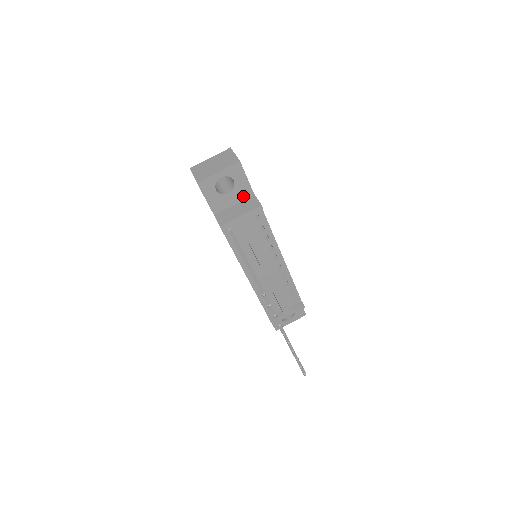
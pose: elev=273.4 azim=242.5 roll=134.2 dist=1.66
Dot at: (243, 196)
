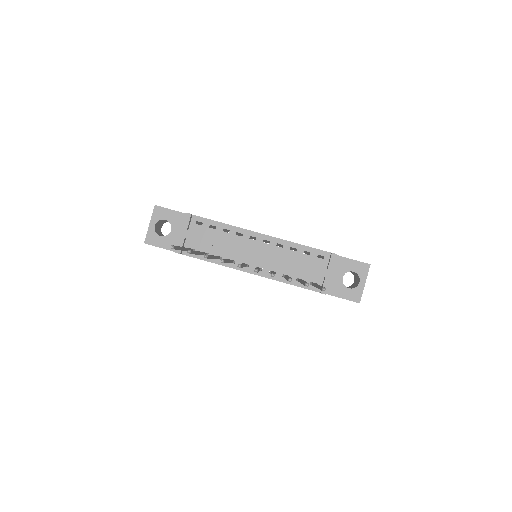
Dot at: occluded
